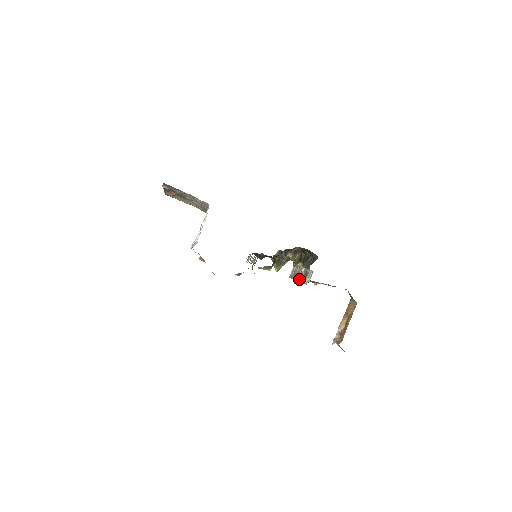
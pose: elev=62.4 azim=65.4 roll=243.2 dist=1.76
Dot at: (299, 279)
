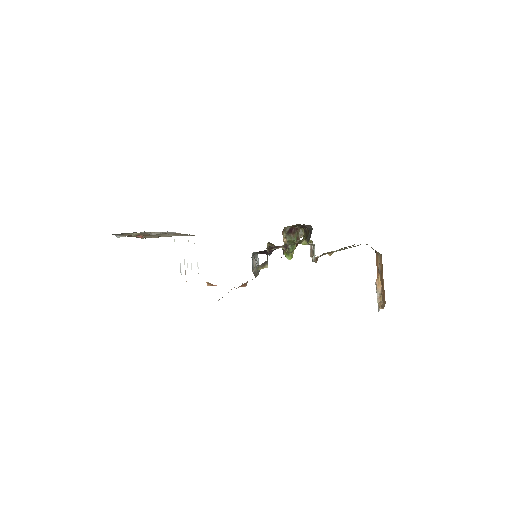
Dot at: occluded
